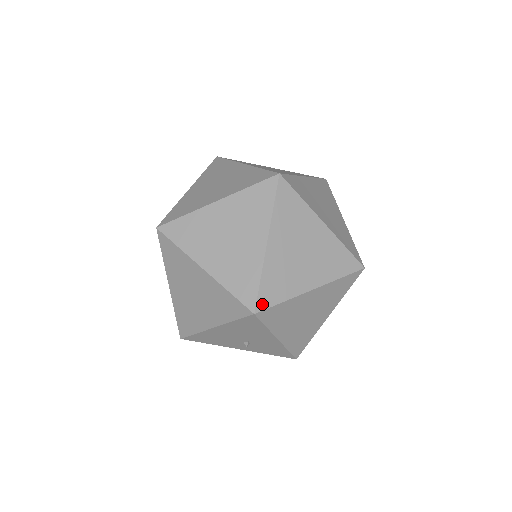
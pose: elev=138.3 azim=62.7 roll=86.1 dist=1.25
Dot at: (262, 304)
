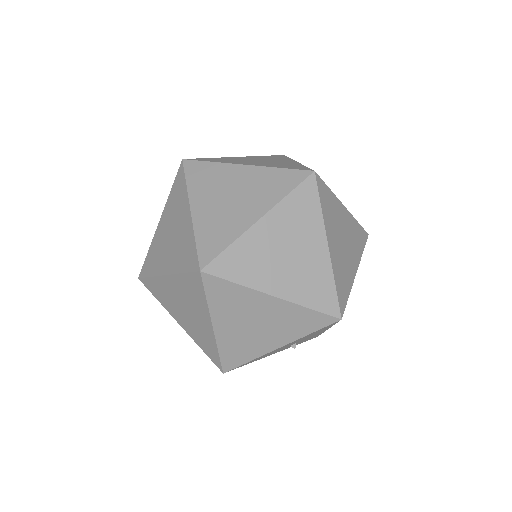
Dot at: (342, 307)
